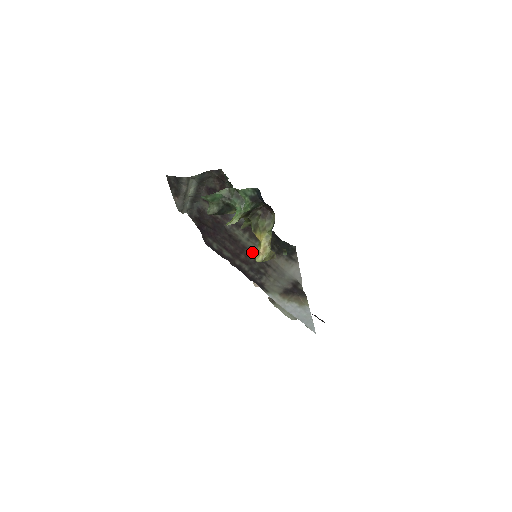
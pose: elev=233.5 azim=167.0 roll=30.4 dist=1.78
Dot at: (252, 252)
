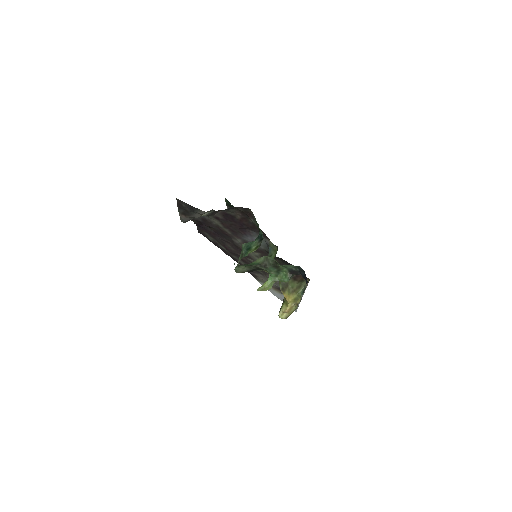
Dot at: occluded
